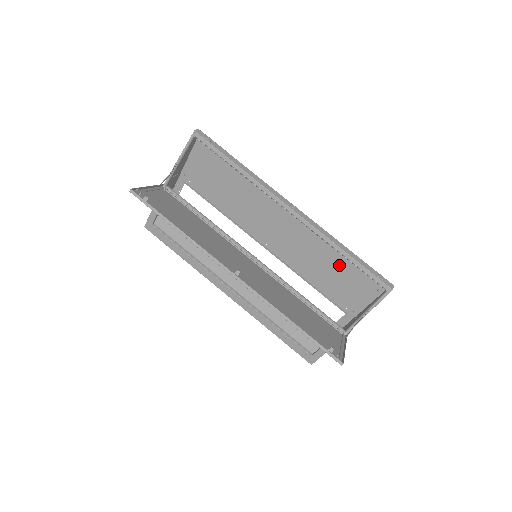
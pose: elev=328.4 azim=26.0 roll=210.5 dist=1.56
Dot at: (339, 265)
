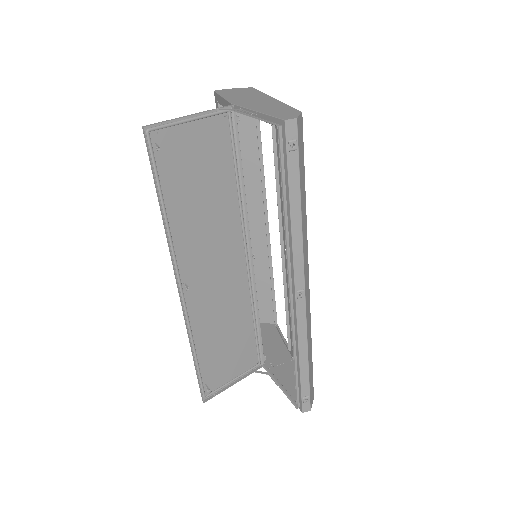
Dot at: occluded
